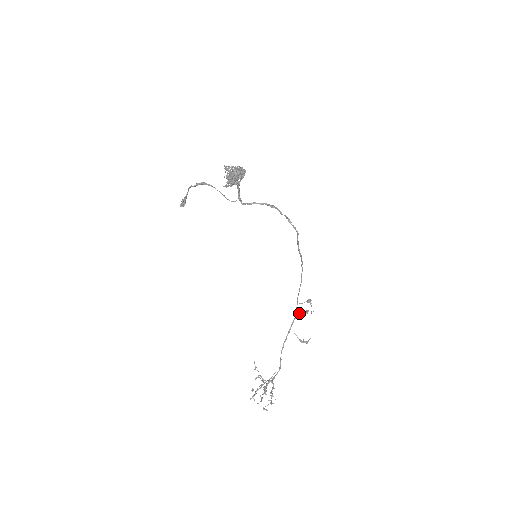
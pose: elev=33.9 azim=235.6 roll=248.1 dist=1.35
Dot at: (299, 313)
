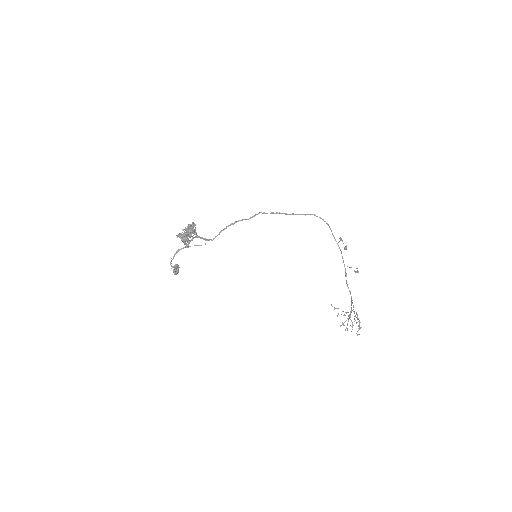
Dot at: (341, 251)
